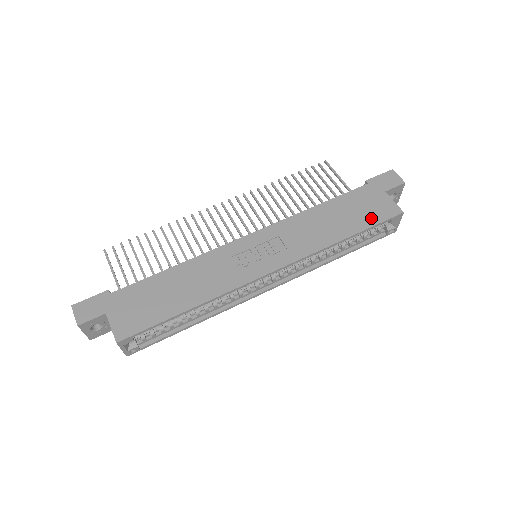
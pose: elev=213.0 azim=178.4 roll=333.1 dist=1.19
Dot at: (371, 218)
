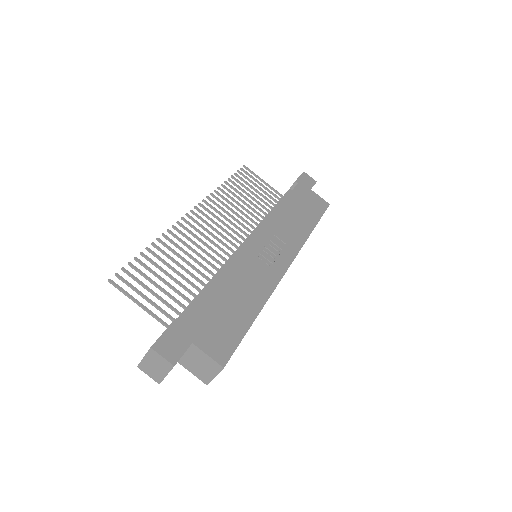
Dot at: (317, 211)
